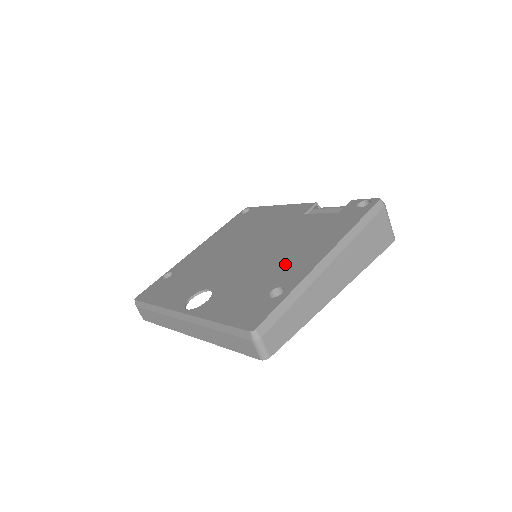
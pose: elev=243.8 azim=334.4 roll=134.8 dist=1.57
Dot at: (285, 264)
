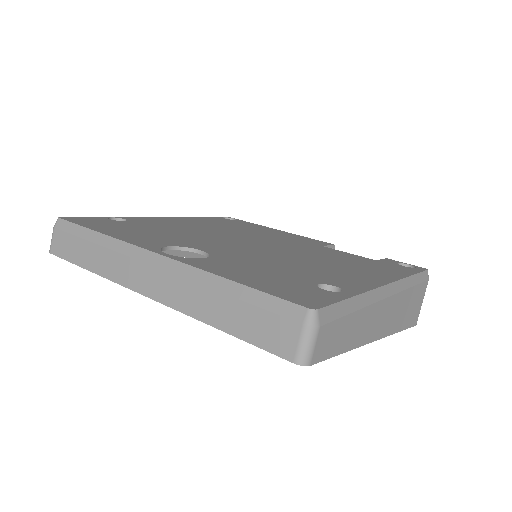
Dot at: (326, 270)
